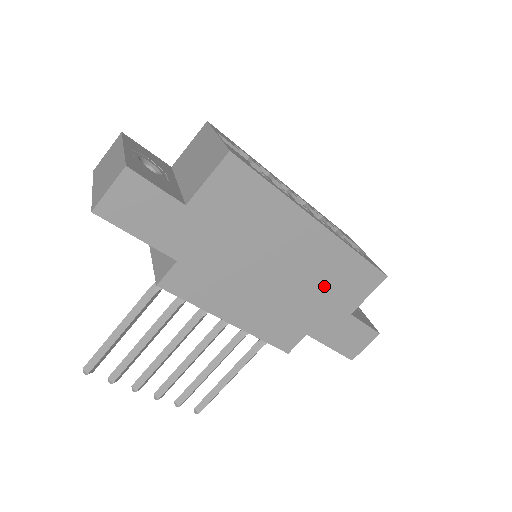
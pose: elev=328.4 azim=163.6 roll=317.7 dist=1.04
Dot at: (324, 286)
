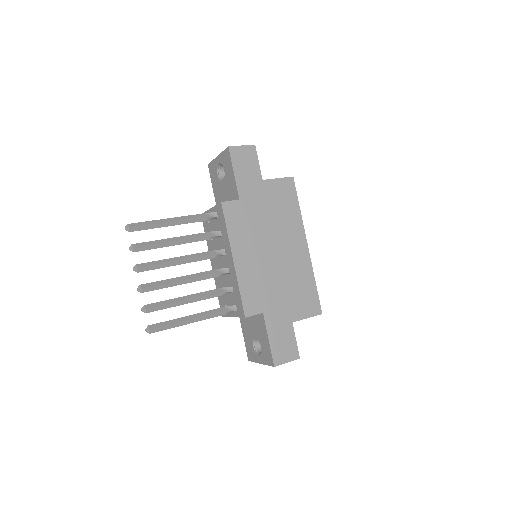
Dot at: (290, 286)
